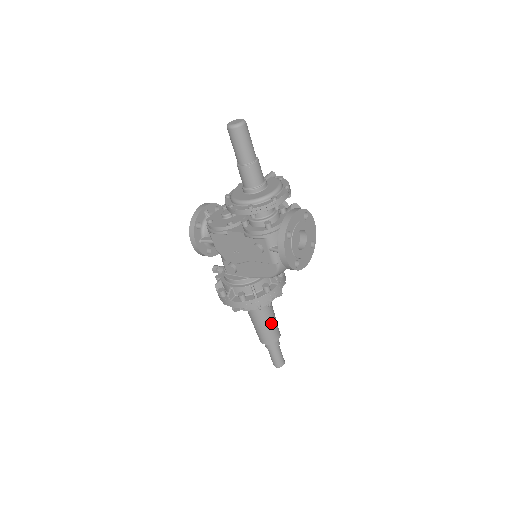
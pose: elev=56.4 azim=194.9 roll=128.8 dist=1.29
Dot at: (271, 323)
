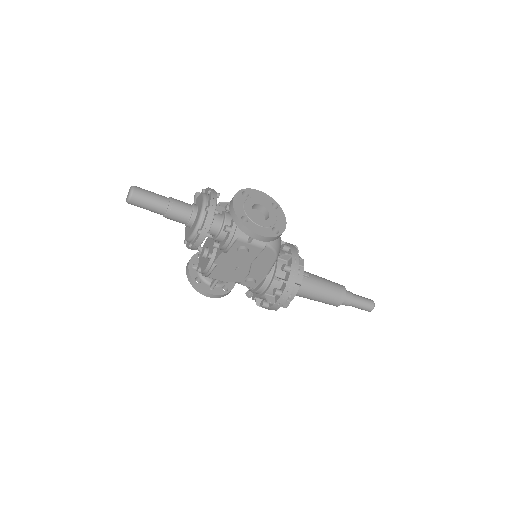
Dot at: (325, 286)
